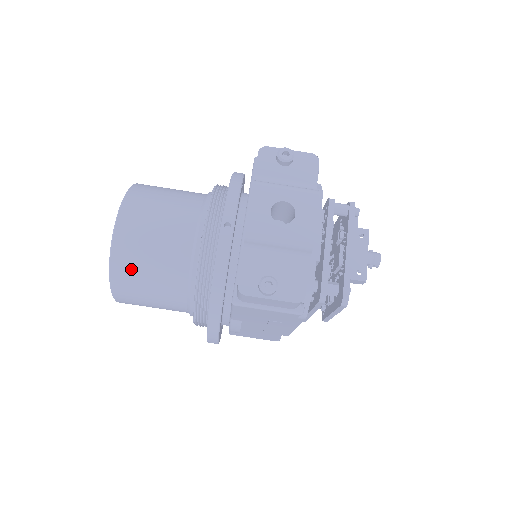
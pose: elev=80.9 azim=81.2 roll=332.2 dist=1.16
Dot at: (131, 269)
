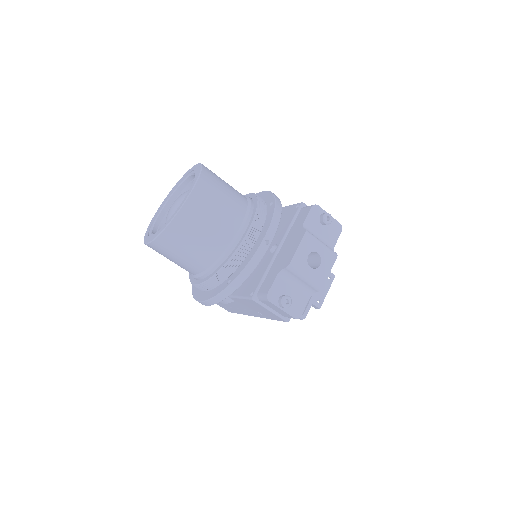
Dot at: (182, 235)
